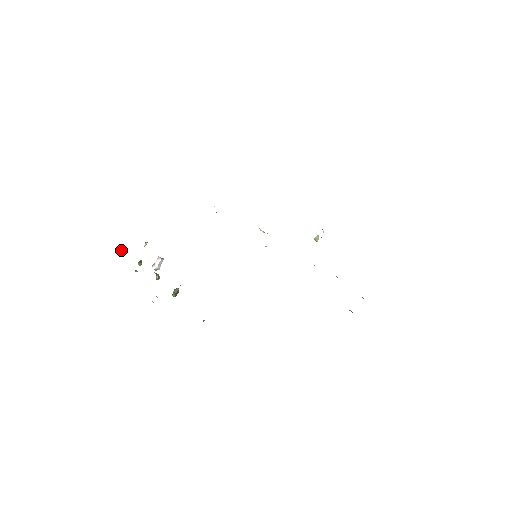
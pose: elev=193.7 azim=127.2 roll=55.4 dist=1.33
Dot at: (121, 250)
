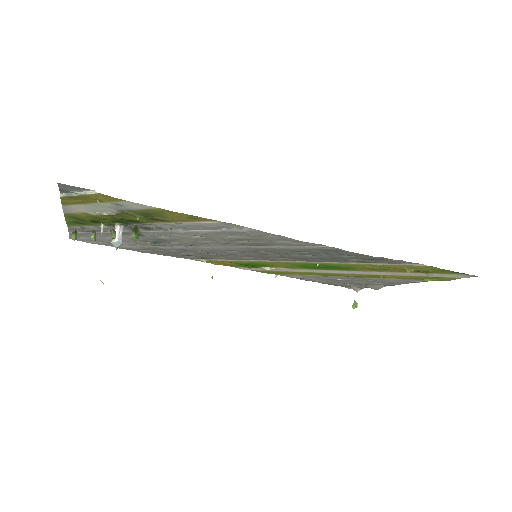
Dot at: (72, 237)
